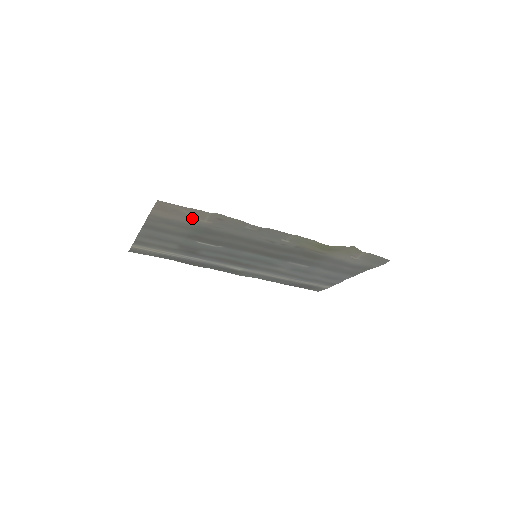
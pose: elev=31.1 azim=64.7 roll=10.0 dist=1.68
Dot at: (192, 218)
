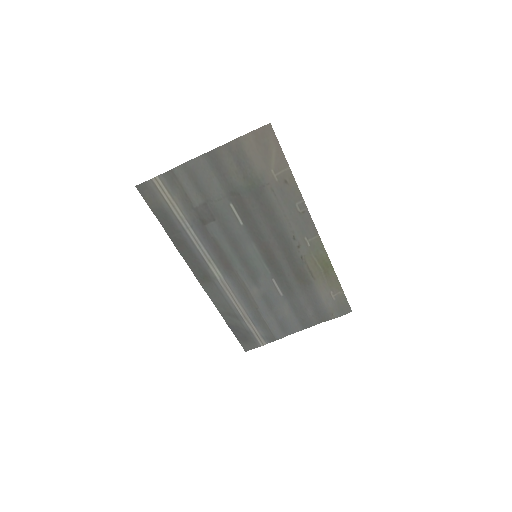
Dot at: (268, 165)
